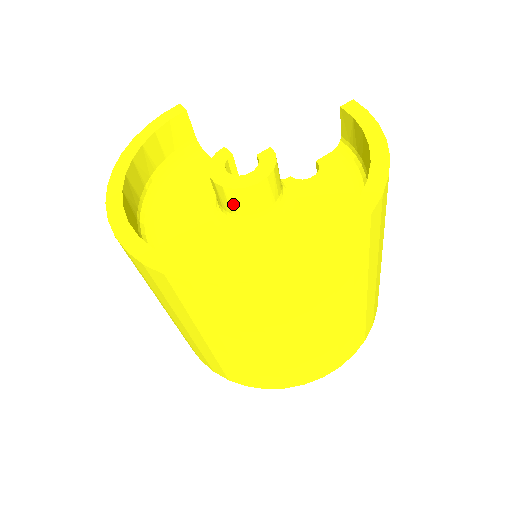
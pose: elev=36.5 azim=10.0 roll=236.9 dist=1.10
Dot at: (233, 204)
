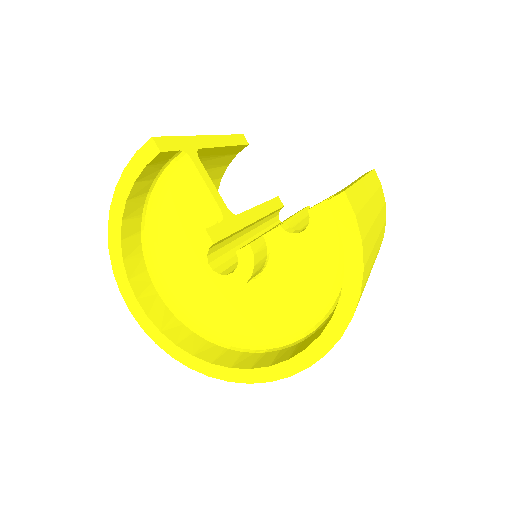
Dot at: occluded
